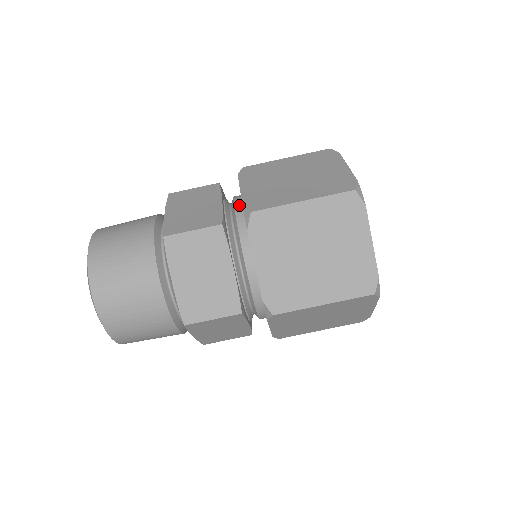
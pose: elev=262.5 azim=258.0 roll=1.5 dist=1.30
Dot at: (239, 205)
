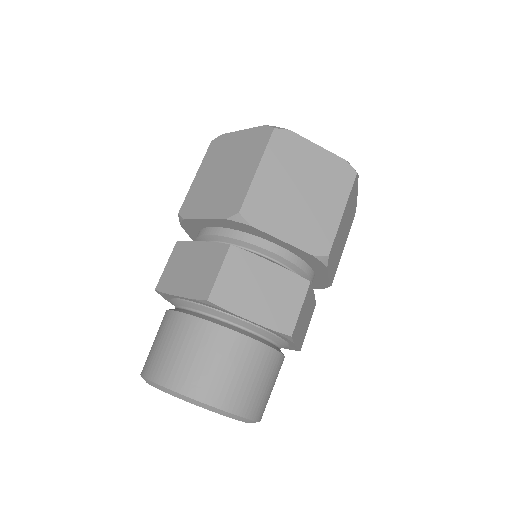
Dot at: occluded
